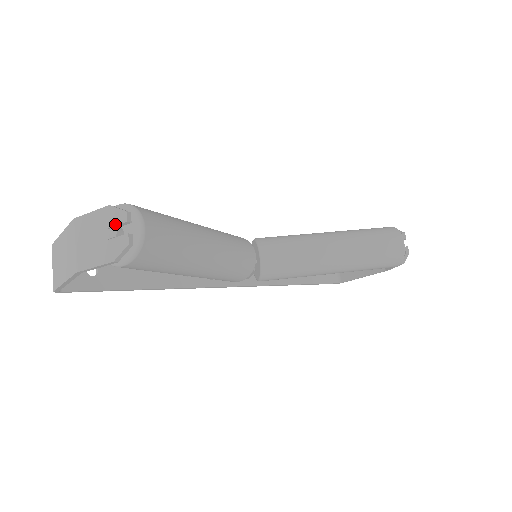
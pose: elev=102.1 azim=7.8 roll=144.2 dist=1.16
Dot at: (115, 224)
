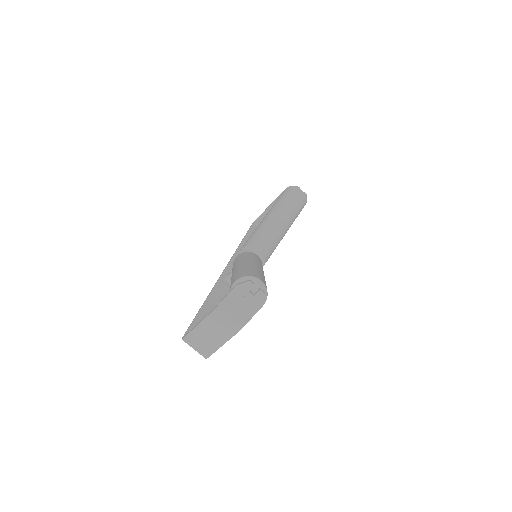
Dot at: (248, 291)
